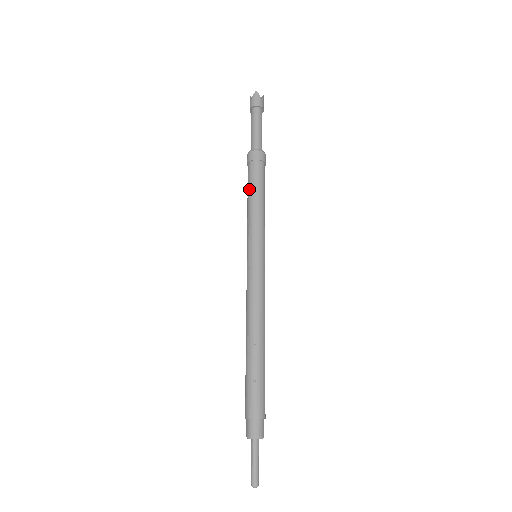
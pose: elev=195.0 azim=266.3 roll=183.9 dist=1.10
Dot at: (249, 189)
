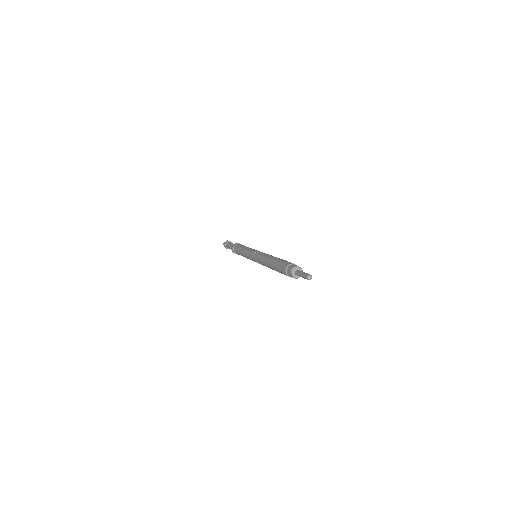
Dot at: (241, 247)
